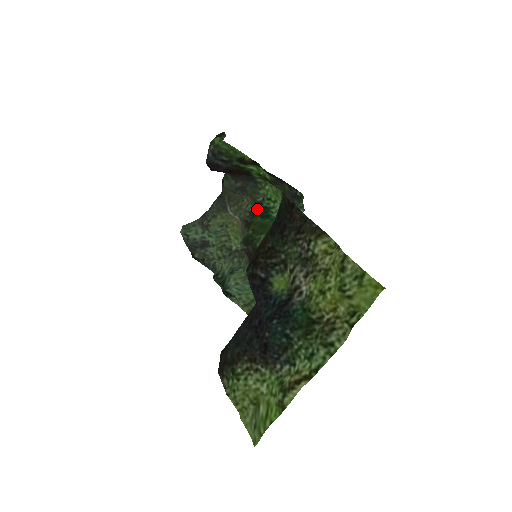
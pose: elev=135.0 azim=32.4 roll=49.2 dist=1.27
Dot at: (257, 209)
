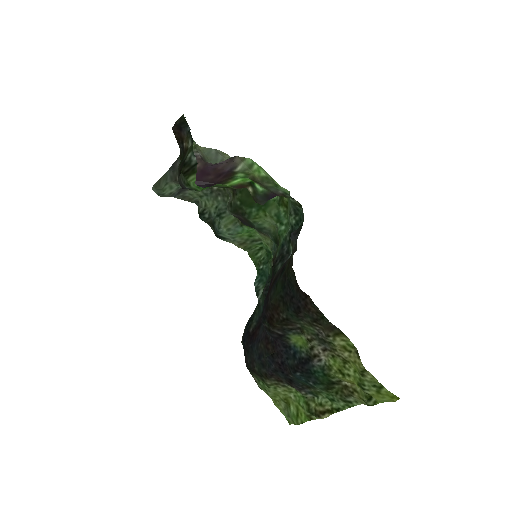
Dot at: occluded
